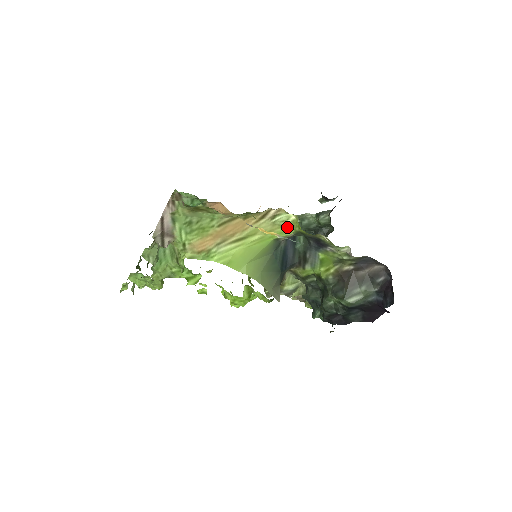
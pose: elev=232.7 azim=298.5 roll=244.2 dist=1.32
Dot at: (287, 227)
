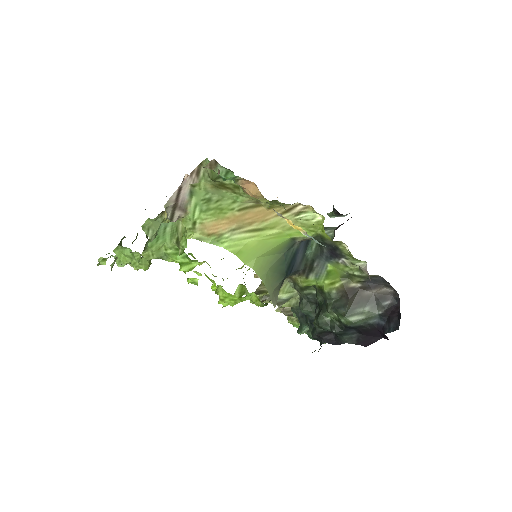
Dot at: (309, 227)
